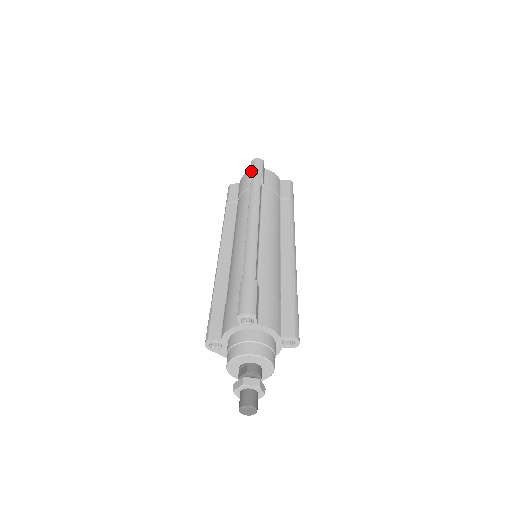
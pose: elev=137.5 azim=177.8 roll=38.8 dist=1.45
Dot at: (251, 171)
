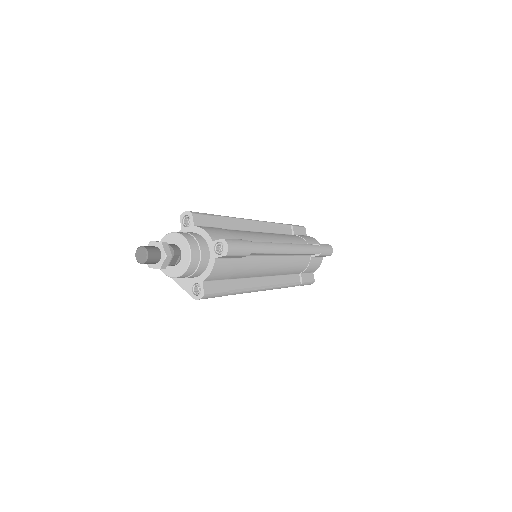
Dot at: occluded
